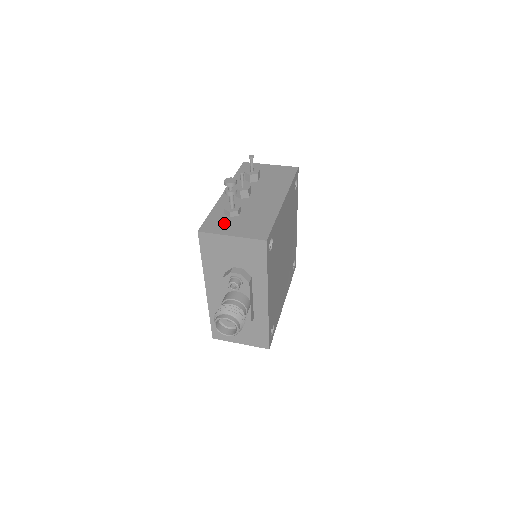
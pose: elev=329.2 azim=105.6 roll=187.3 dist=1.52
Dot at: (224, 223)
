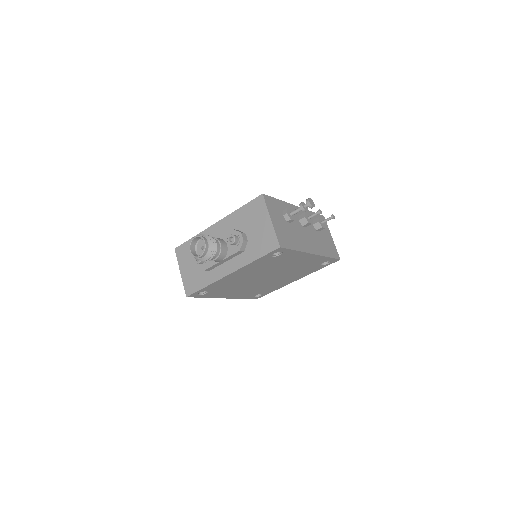
Dot at: (277, 212)
